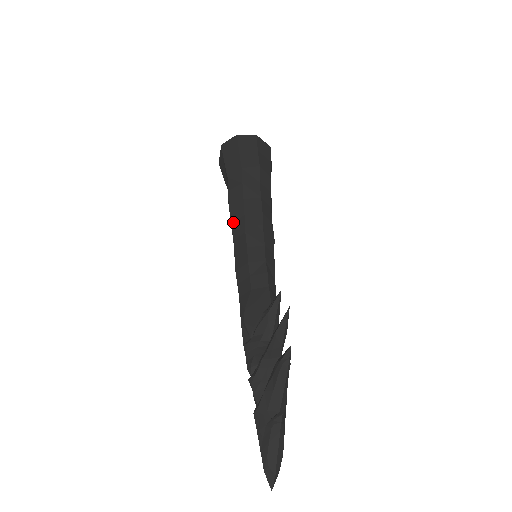
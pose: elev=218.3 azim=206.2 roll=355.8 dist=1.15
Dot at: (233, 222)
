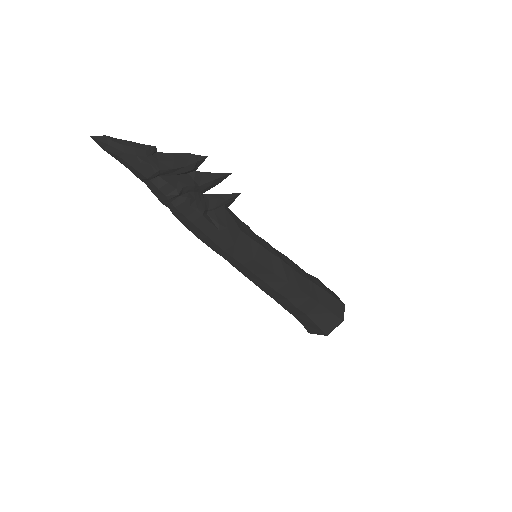
Dot at: occluded
